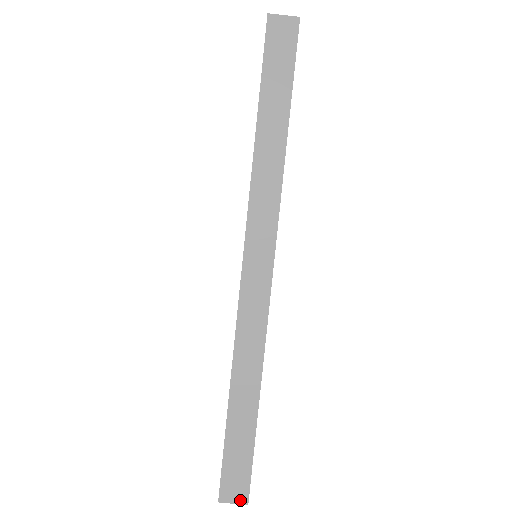
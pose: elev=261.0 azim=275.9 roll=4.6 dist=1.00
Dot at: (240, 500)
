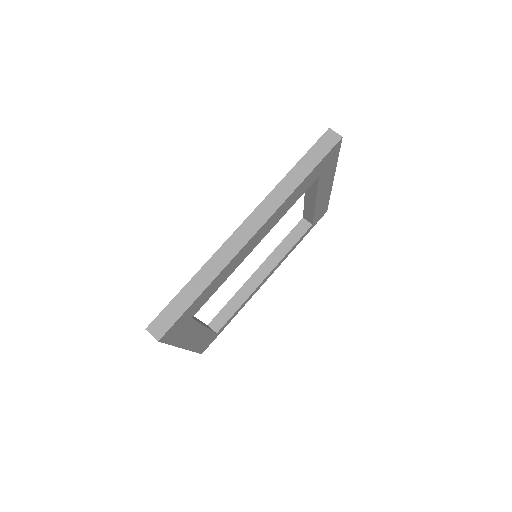
Dot at: (156, 336)
